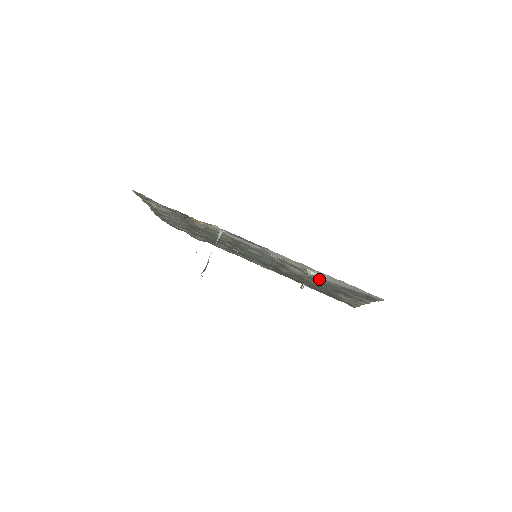
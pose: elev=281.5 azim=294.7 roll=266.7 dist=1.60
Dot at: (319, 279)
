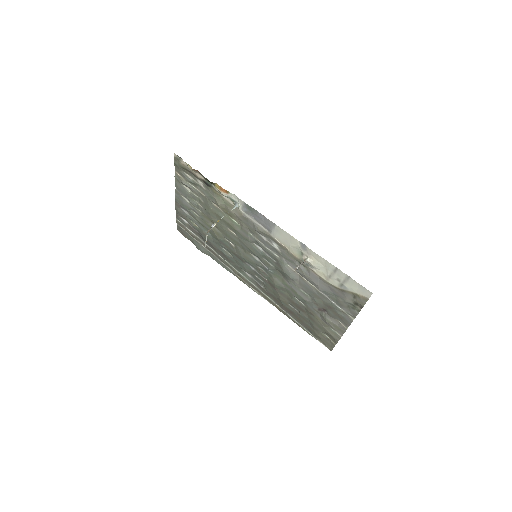
Dot at: (312, 276)
